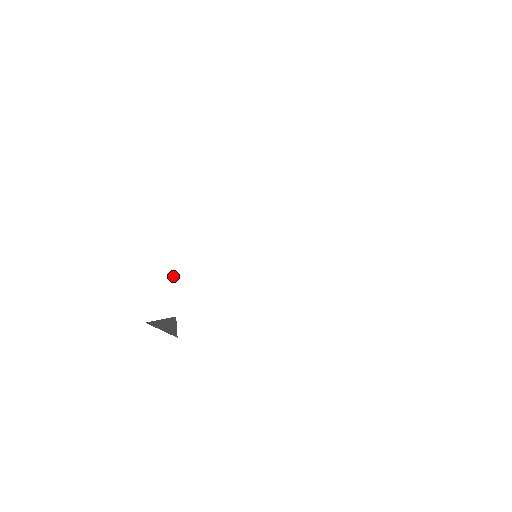
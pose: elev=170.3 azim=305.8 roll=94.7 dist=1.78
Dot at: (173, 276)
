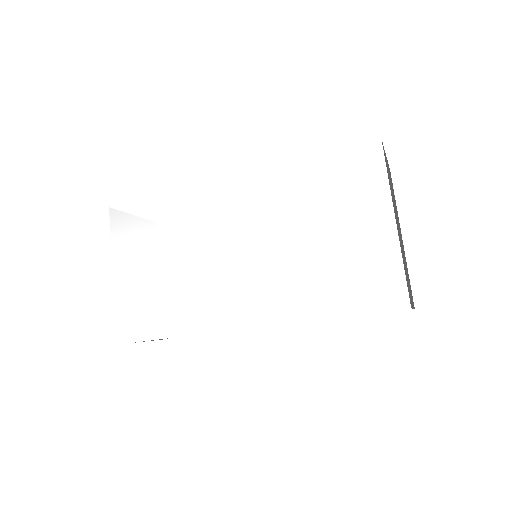
Dot at: occluded
